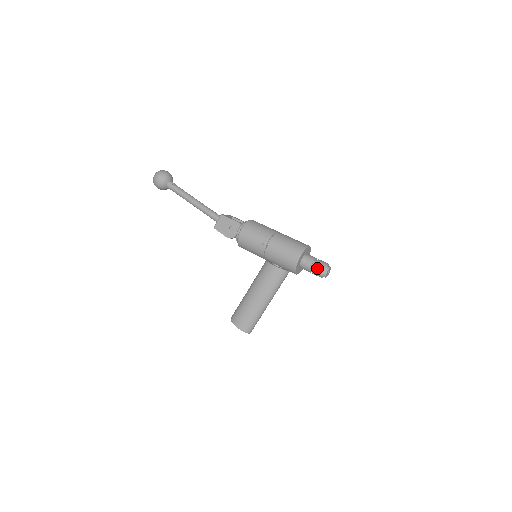
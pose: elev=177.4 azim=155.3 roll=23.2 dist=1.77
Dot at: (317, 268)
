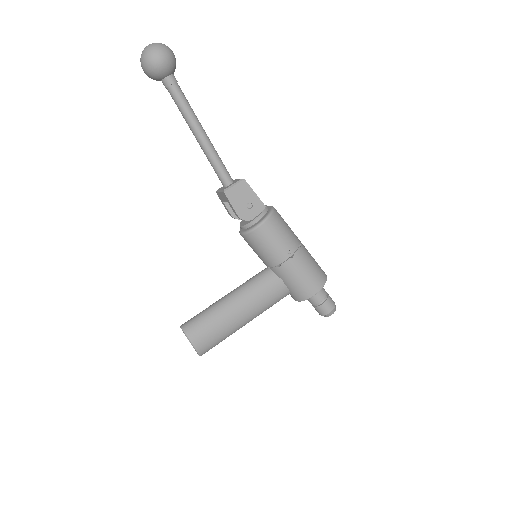
Dot at: (328, 305)
